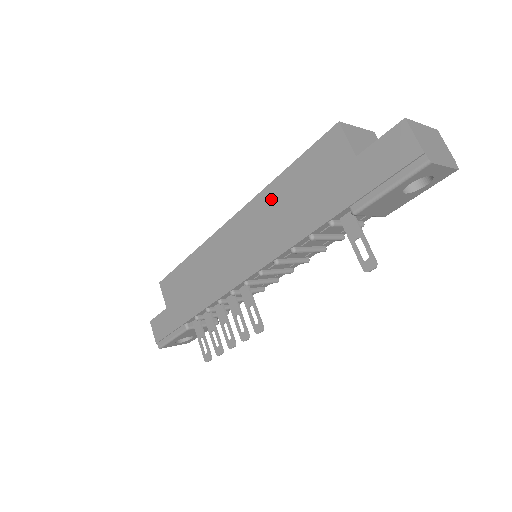
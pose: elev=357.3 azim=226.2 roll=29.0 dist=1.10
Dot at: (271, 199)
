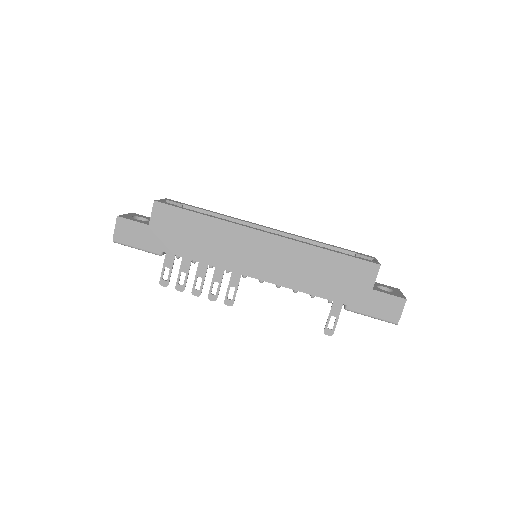
Dot at: (308, 255)
